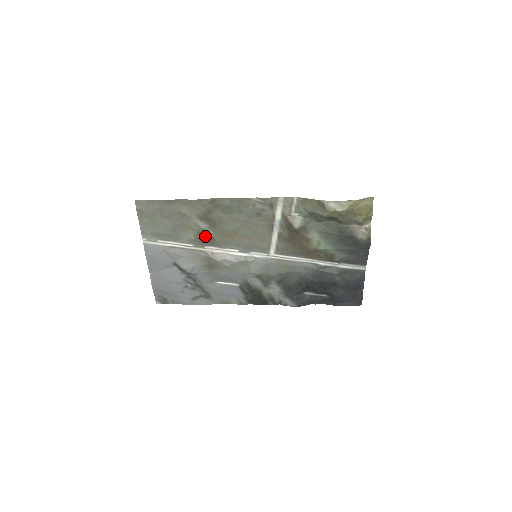
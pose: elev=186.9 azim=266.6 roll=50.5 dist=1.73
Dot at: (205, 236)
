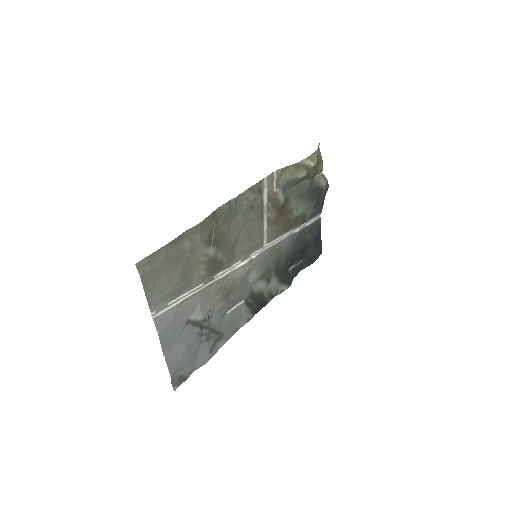
Dot at: (214, 263)
